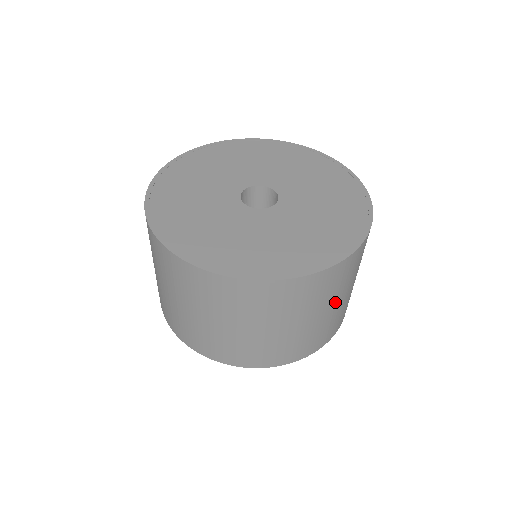
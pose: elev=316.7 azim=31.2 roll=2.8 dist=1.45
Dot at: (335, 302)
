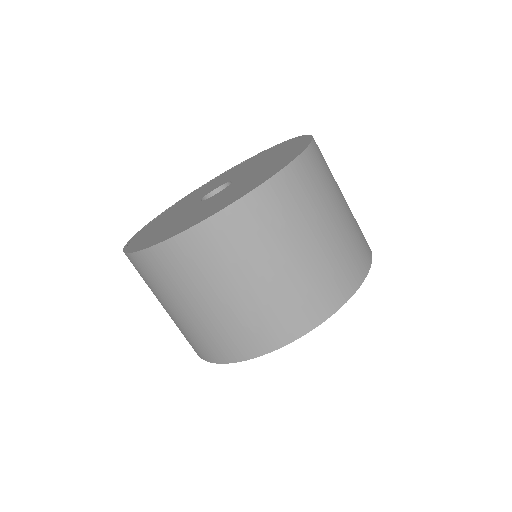
Dot at: (340, 195)
